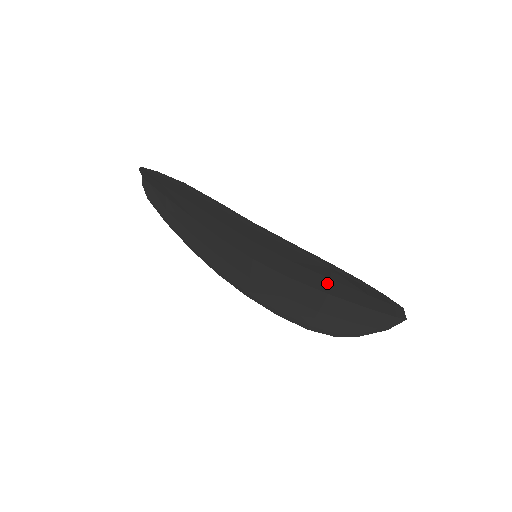
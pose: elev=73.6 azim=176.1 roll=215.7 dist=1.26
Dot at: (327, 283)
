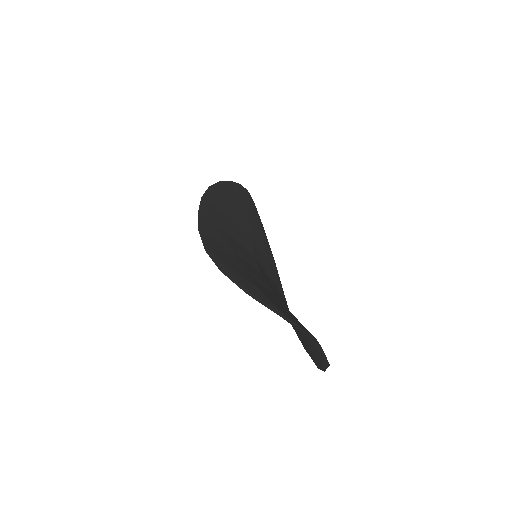
Dot at: occluded
